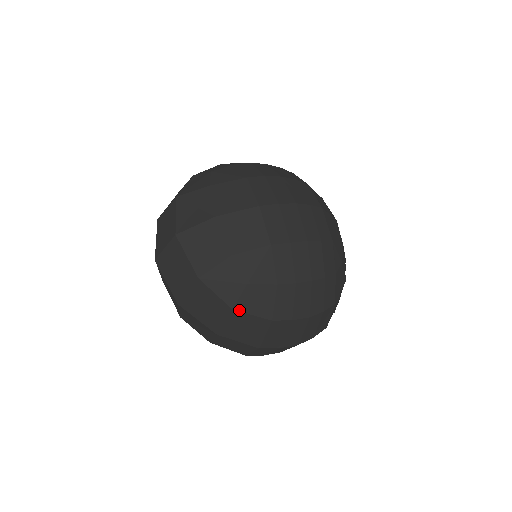
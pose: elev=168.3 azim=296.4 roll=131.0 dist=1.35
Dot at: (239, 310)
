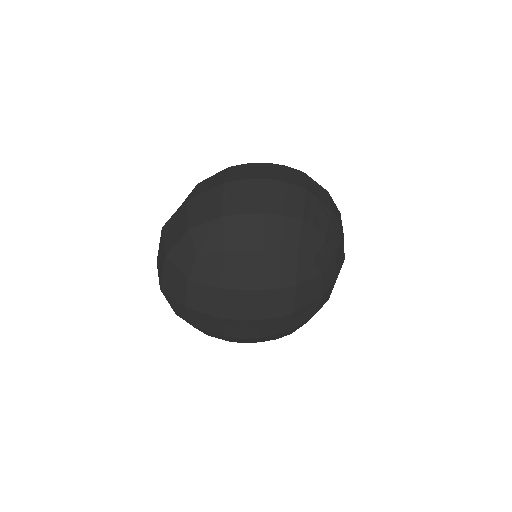
Dot at: occluded
